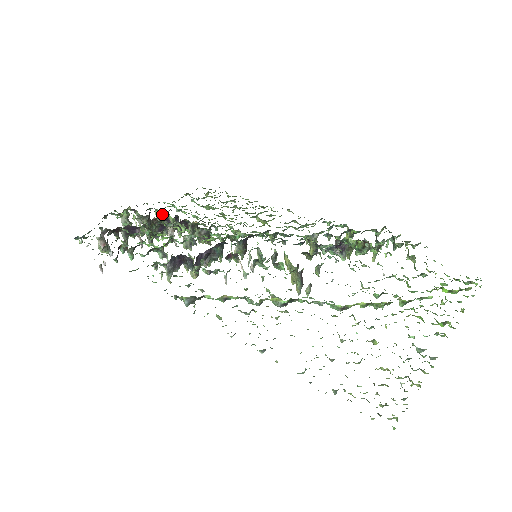
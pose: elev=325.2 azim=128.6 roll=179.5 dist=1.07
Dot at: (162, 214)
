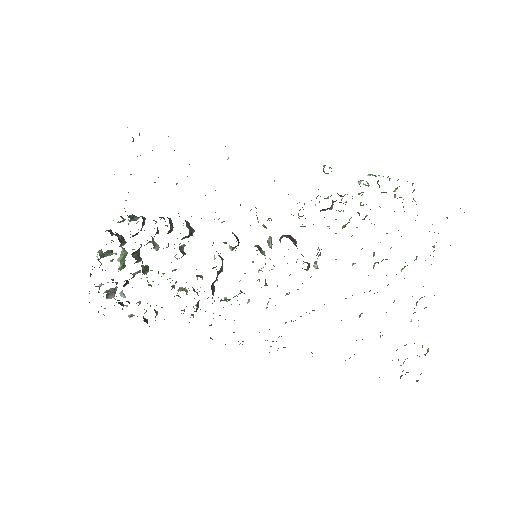
Dot at: occluded
